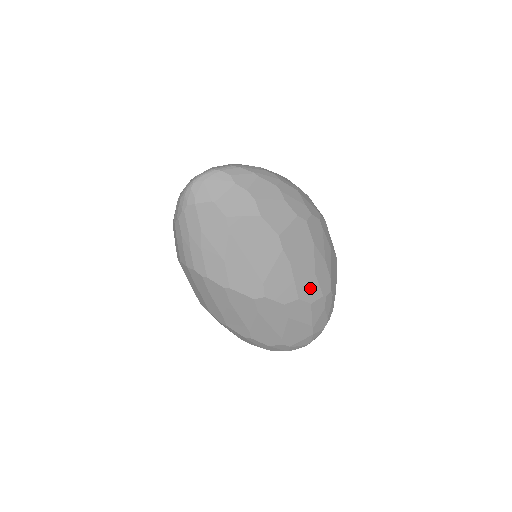
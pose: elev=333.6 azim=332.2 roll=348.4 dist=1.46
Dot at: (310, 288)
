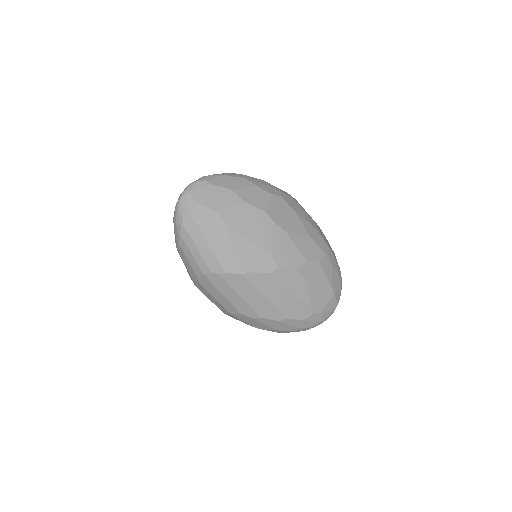
Dot at: (311, 249)
